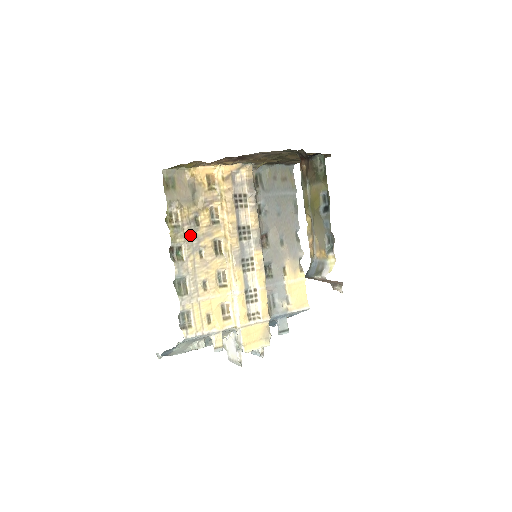
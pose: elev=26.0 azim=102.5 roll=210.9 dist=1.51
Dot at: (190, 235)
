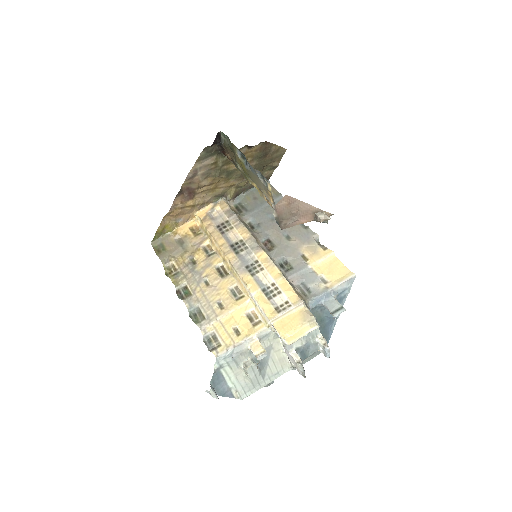
Dot at: (190, 274)
